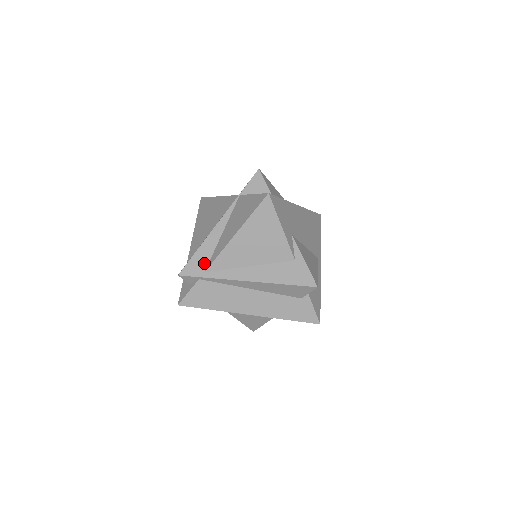
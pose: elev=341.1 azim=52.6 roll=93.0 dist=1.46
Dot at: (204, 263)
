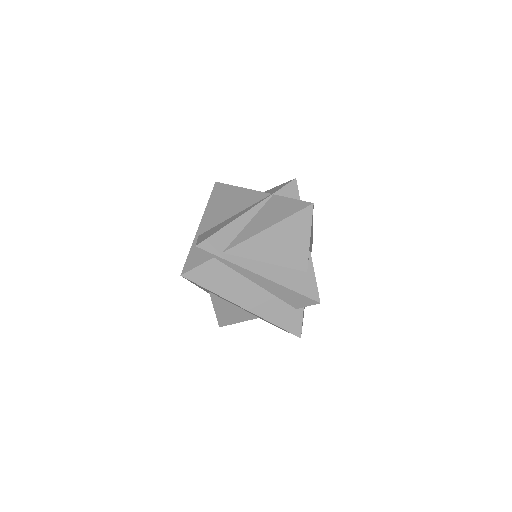
Dot at: (224, 244)
